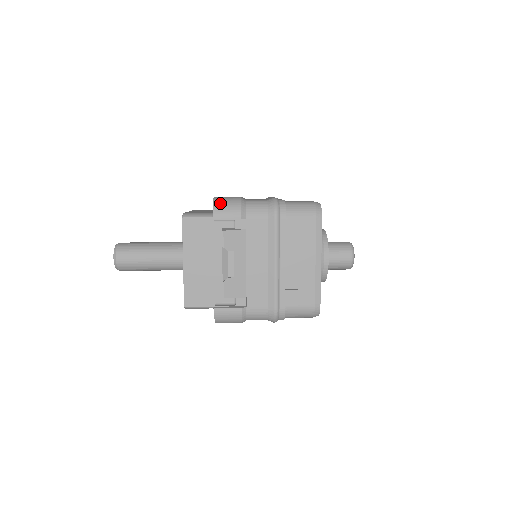
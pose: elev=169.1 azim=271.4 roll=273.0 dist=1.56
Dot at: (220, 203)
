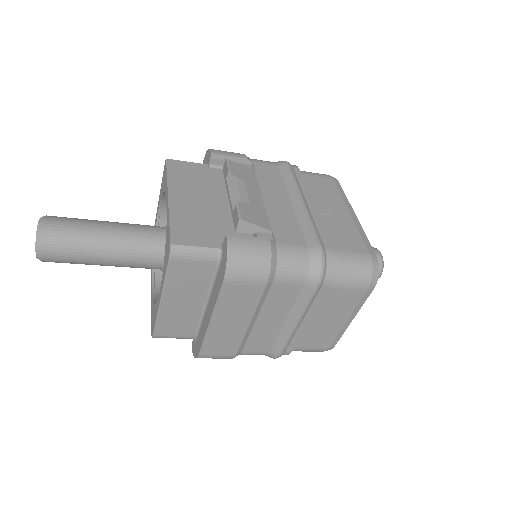
Dot at: occluded
